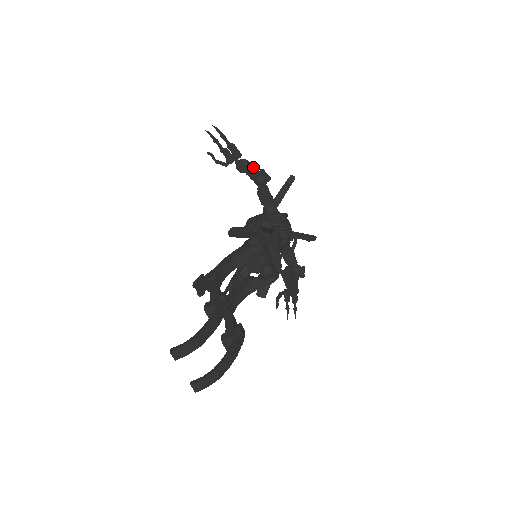
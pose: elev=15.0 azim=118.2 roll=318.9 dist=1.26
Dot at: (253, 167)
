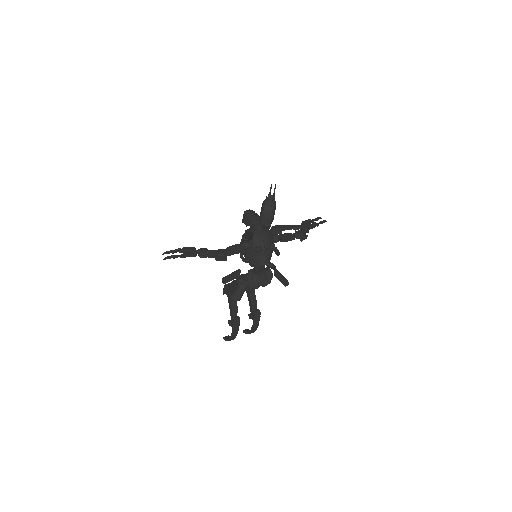
Dot at: (210, 255)
